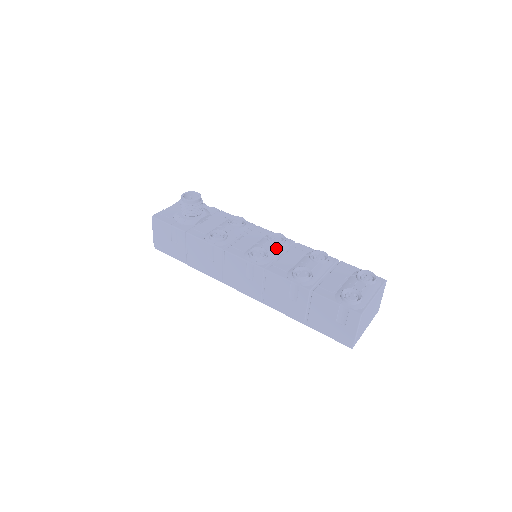
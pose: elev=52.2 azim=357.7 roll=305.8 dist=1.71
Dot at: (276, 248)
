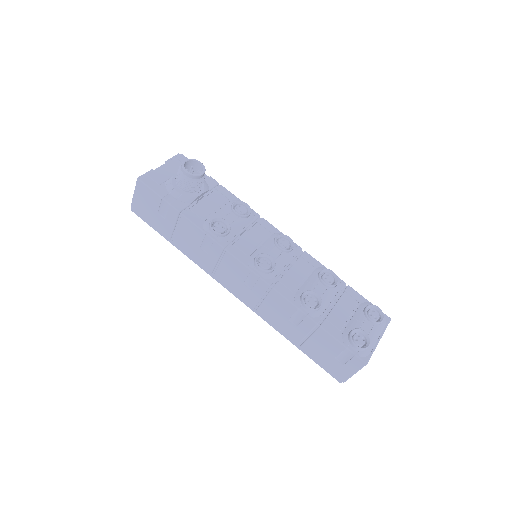
Dot at: (284, 257)
